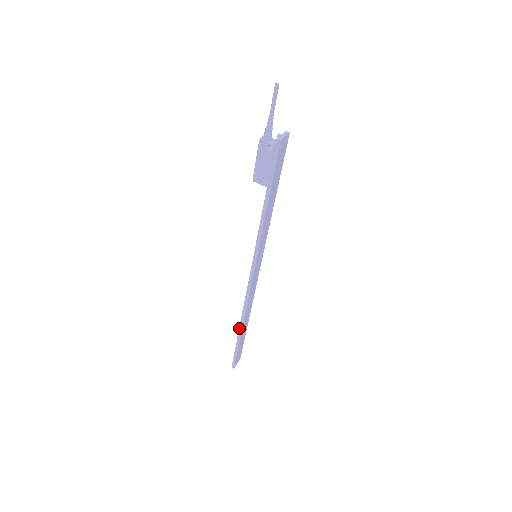
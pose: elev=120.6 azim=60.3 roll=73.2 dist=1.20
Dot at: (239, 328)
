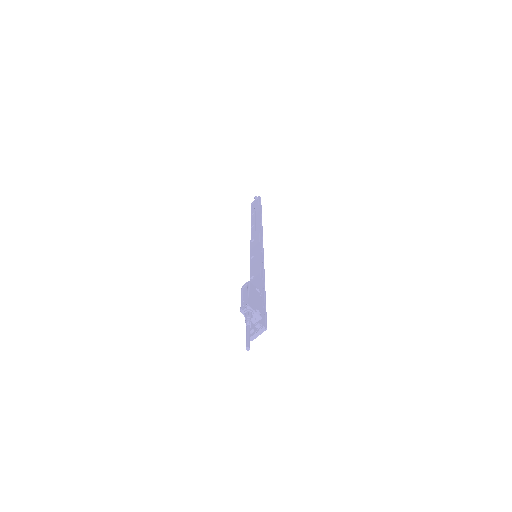
Dot at: (251, 225)
